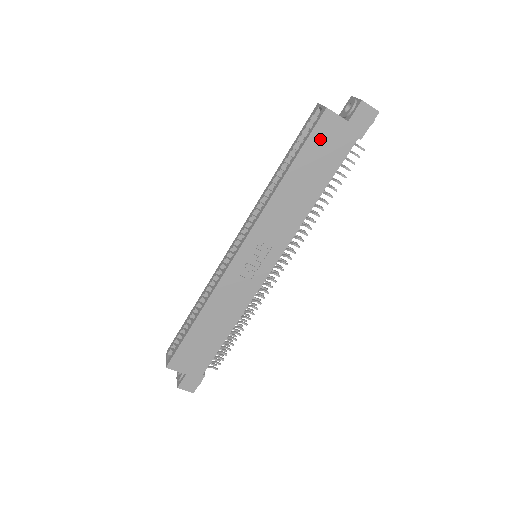
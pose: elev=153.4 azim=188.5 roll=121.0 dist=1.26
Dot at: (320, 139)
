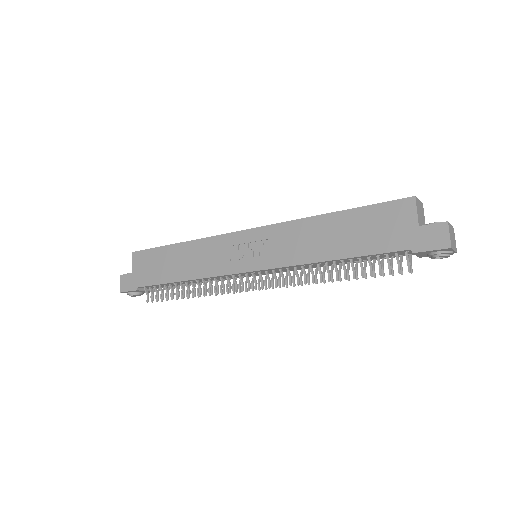
Dot at: (384, 215)
